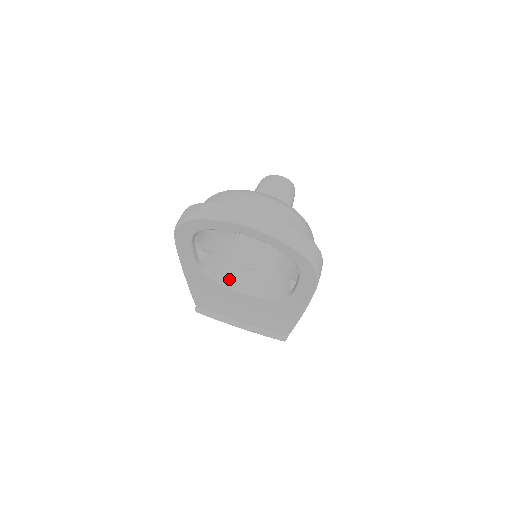
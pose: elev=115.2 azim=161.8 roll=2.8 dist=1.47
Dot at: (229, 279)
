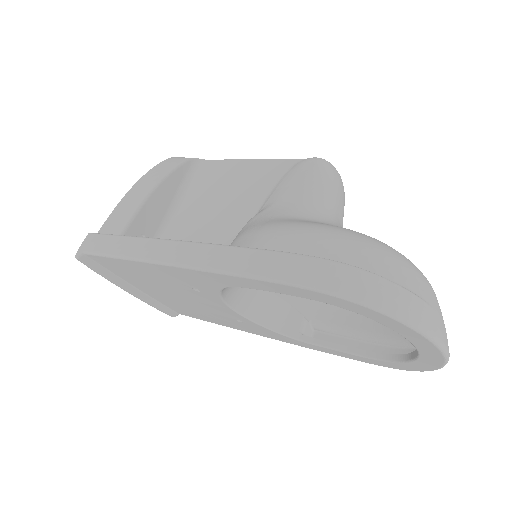
Dot at: (230, 290)
